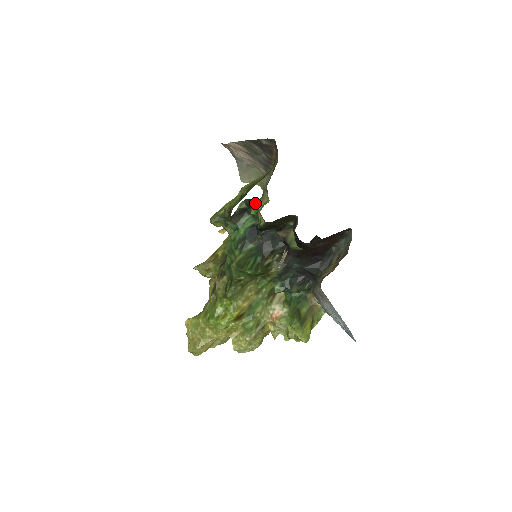
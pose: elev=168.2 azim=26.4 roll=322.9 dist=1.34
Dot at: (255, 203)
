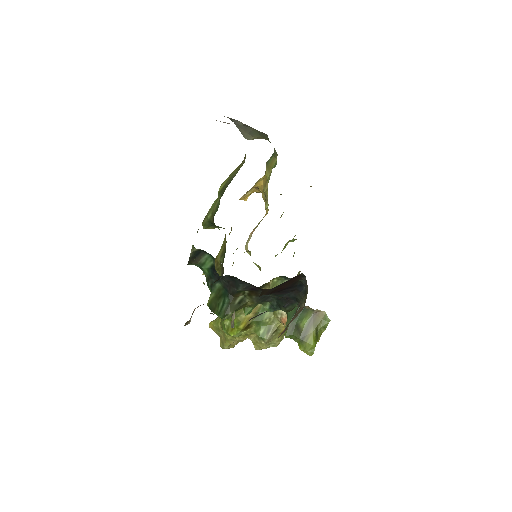
Dot at: occluded
